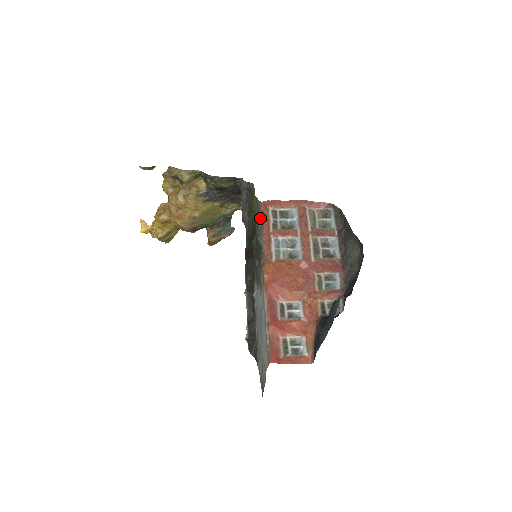
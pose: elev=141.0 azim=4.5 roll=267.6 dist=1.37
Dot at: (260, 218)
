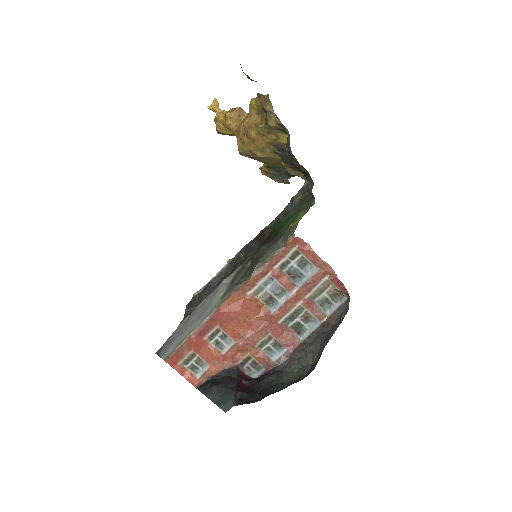
Dot at: (278, 248)
